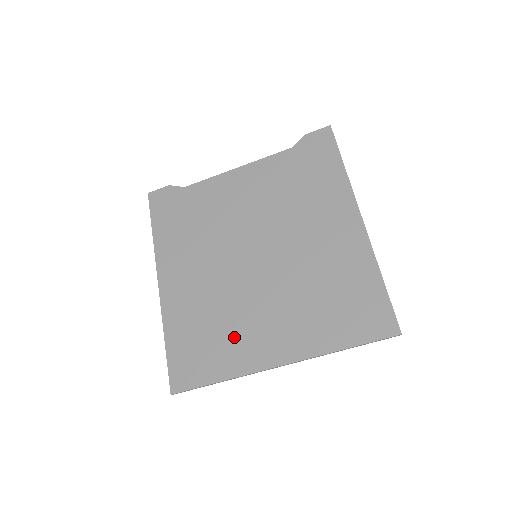
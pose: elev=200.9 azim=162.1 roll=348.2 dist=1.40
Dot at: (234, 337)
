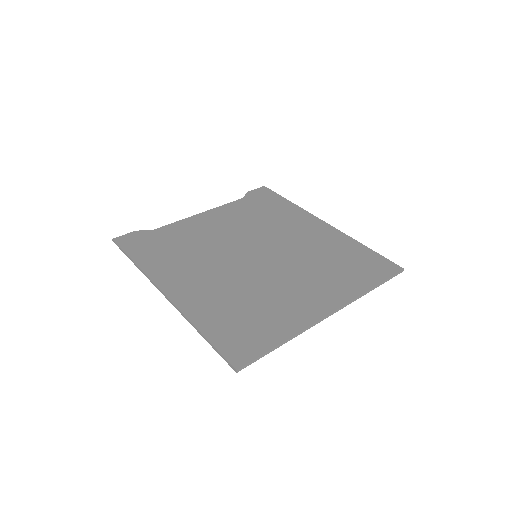
Dot at: (275, 307)
